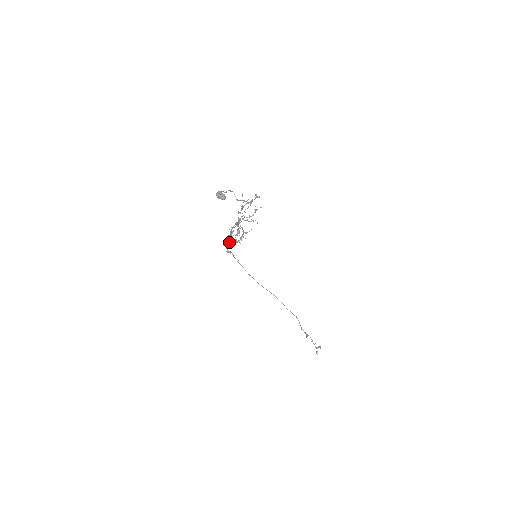
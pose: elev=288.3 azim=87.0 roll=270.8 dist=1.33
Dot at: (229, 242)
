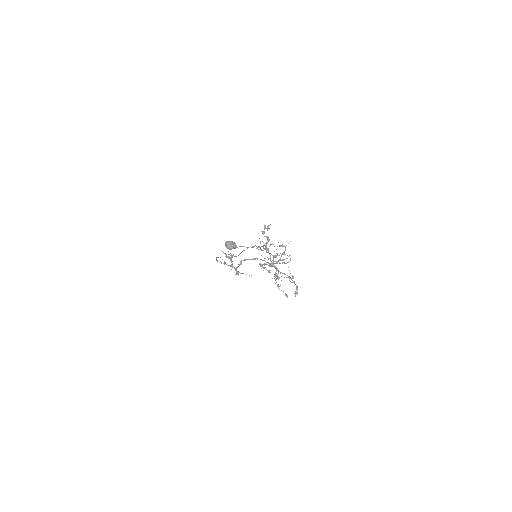
Dot at: (232, 263)
